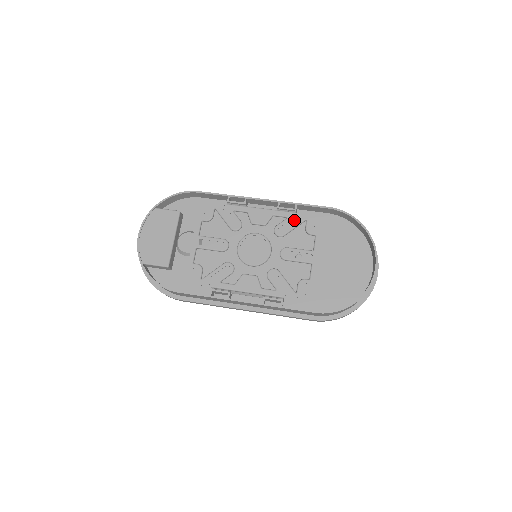
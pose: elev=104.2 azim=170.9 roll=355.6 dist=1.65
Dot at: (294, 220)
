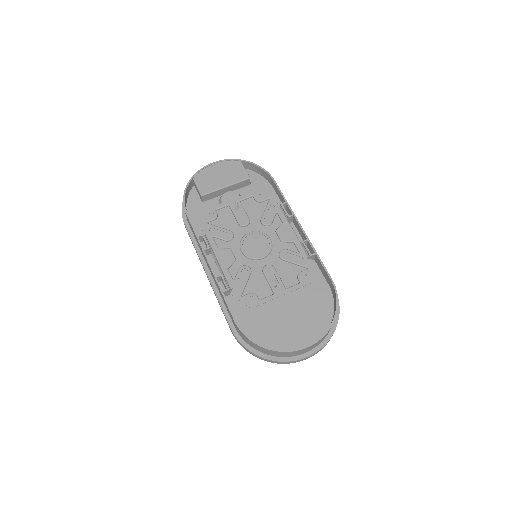
Dot at: occluded
